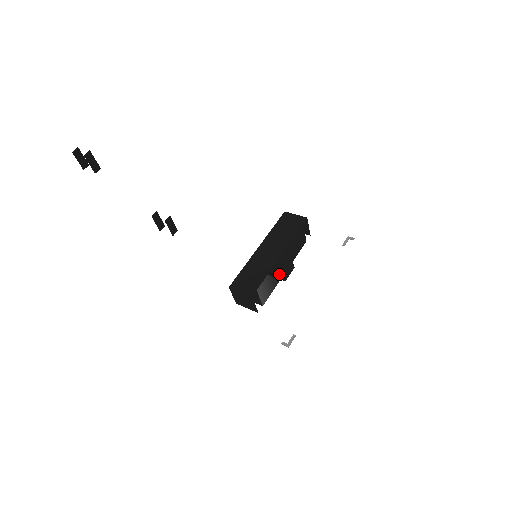
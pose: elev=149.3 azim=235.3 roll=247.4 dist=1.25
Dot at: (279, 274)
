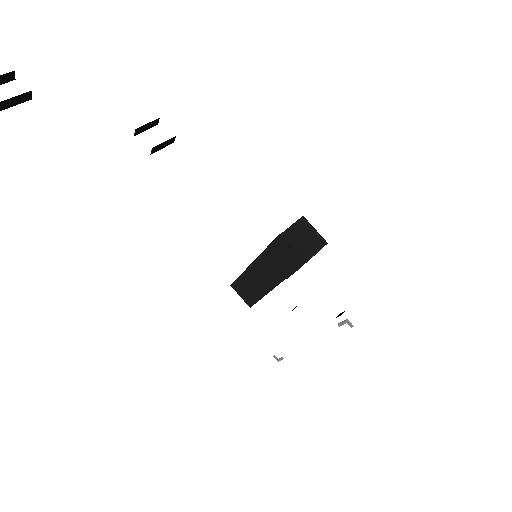
Dot at: occluded
